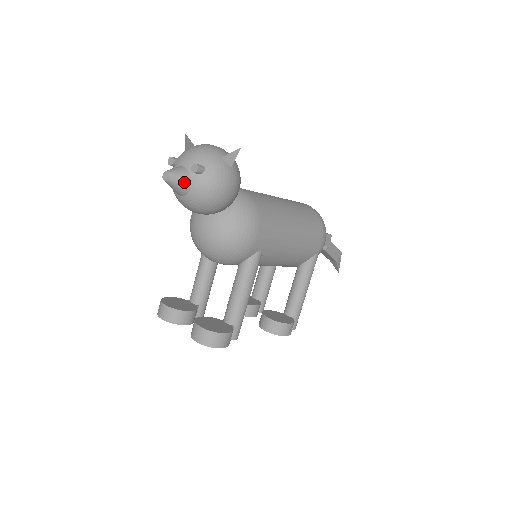
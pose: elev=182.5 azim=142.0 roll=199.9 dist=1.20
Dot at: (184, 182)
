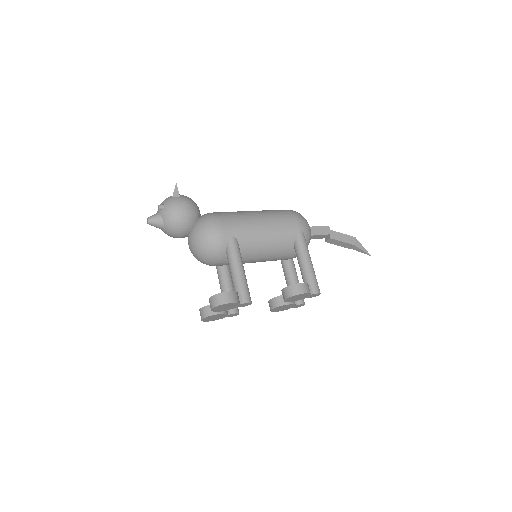
Dot at: (157, 218)
